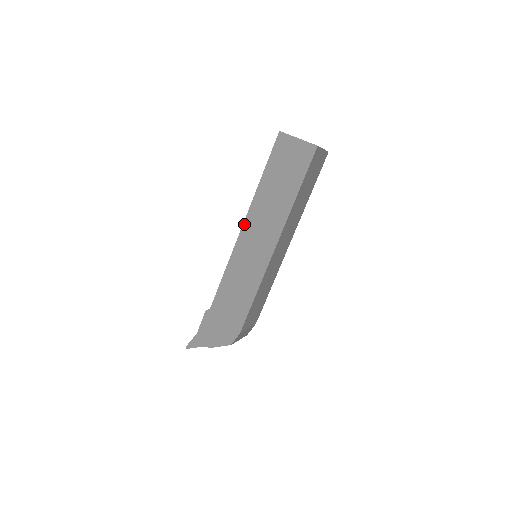
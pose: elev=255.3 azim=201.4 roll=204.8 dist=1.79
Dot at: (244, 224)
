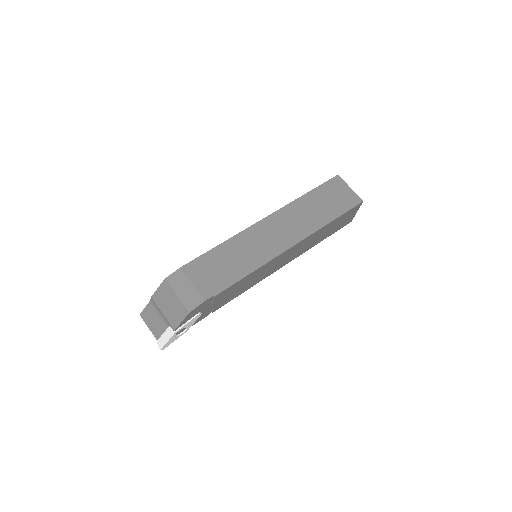
Dot at: occluded
